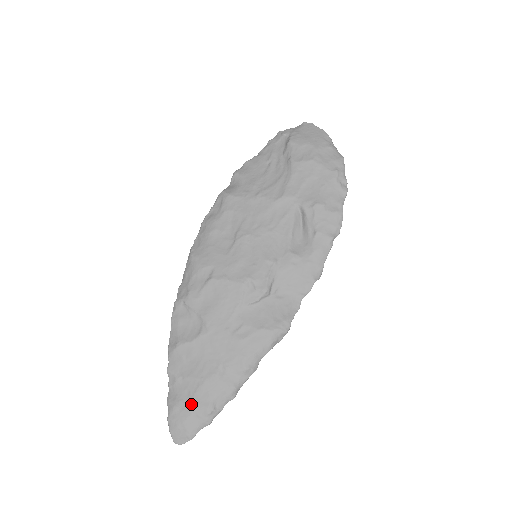
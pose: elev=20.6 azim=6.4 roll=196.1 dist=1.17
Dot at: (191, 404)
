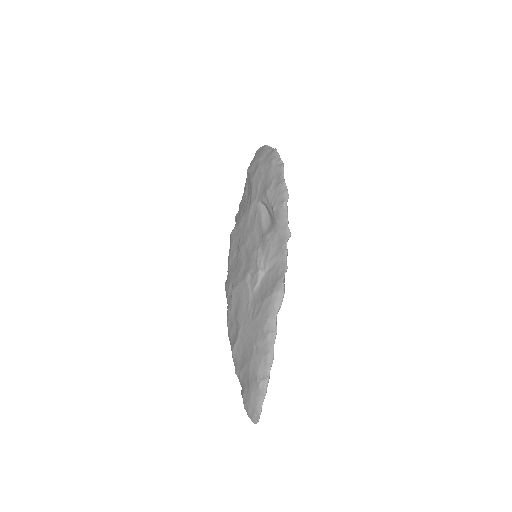
Dot at: (249, 386)
